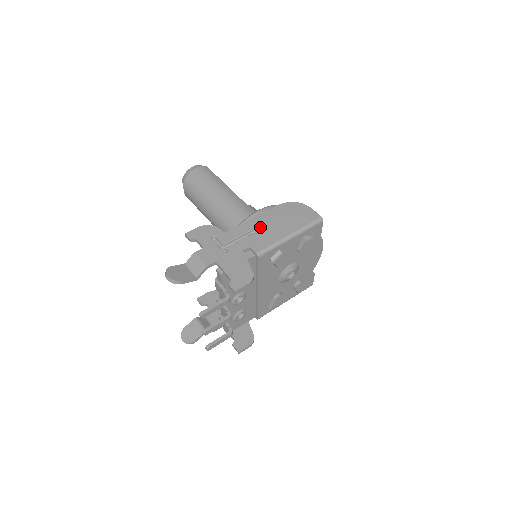
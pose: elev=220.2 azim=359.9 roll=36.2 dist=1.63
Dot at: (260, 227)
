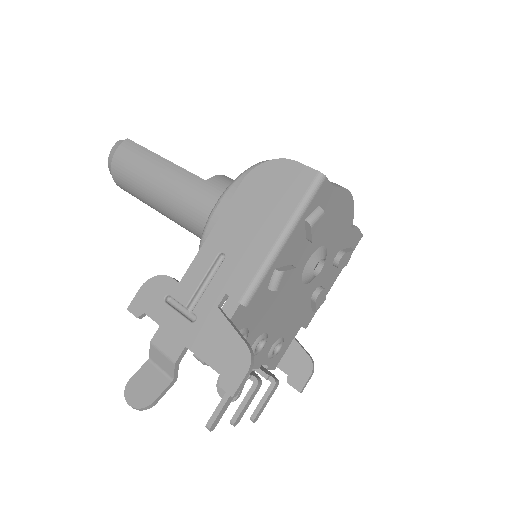
Dot at: (227, 245)
